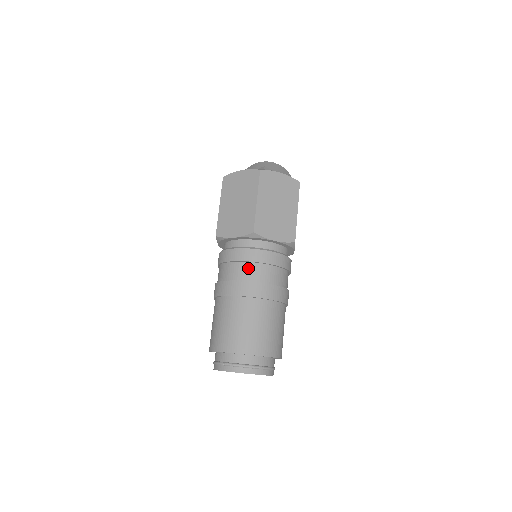
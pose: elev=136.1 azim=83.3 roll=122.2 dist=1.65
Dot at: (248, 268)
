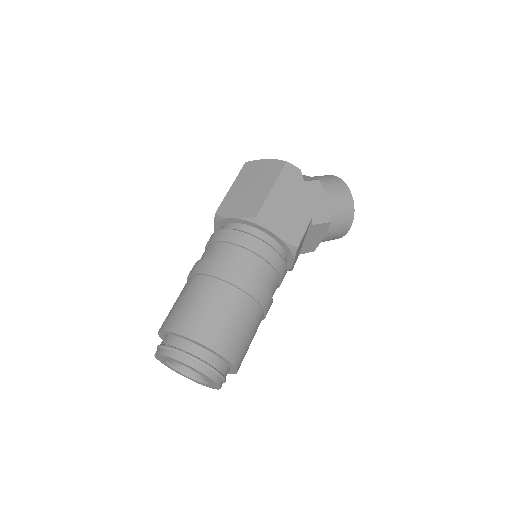
Dot at: (206, 250)
